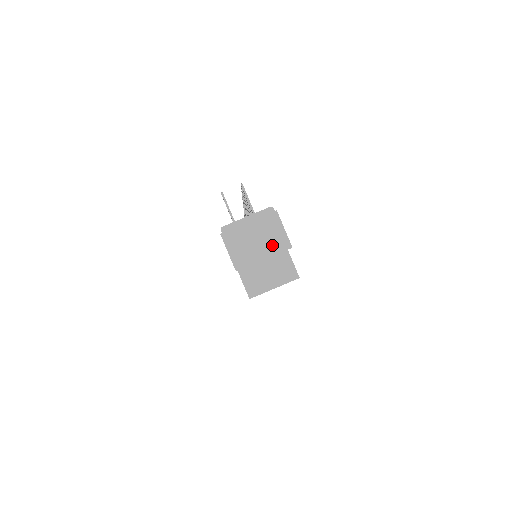
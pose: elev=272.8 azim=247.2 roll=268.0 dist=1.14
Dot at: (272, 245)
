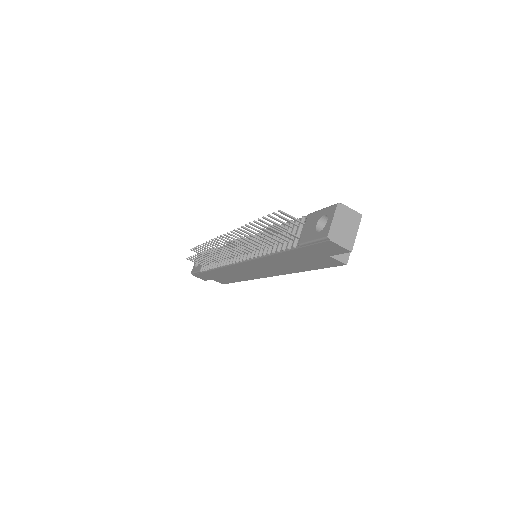
Dot at: (354, 222)
